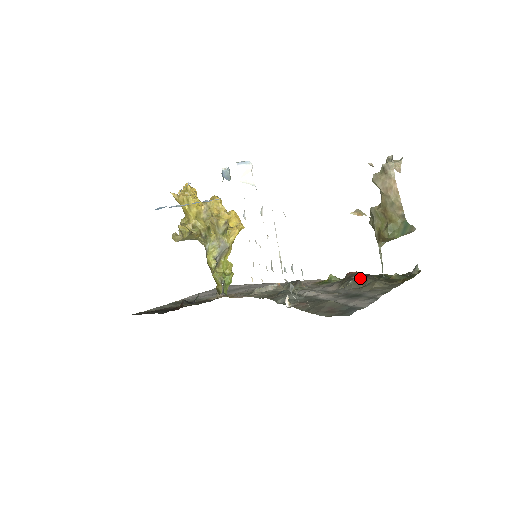
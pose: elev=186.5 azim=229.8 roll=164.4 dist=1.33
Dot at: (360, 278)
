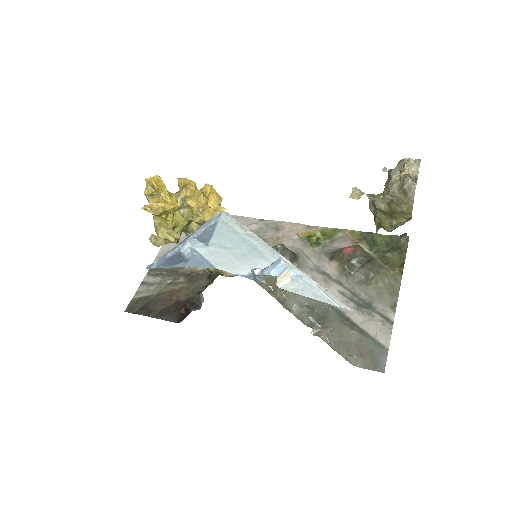
Dot at: (361, 268)
